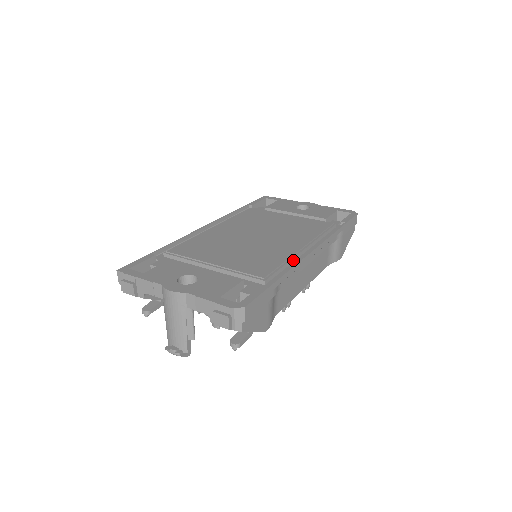
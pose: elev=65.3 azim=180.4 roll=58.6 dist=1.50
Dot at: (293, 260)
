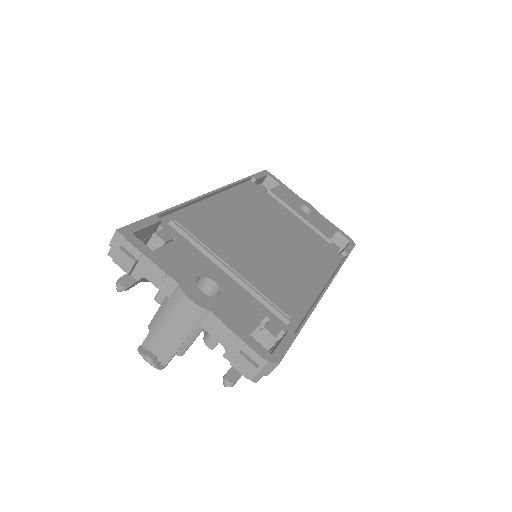
Dot at: (309, 294)
